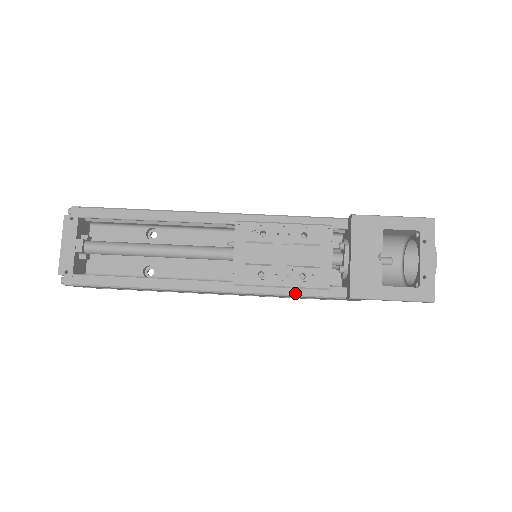
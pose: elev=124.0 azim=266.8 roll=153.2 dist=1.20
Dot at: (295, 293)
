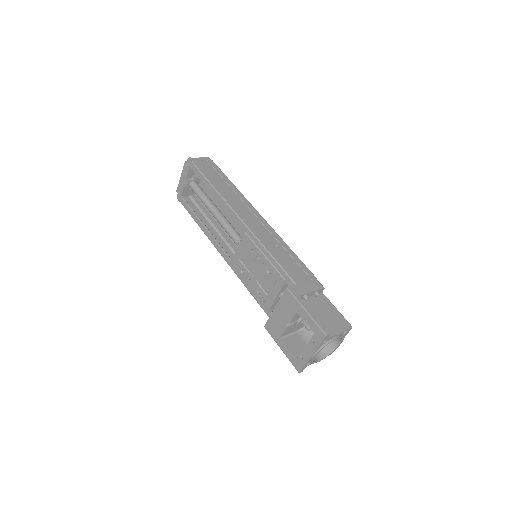
Dot at: (253, 296)
